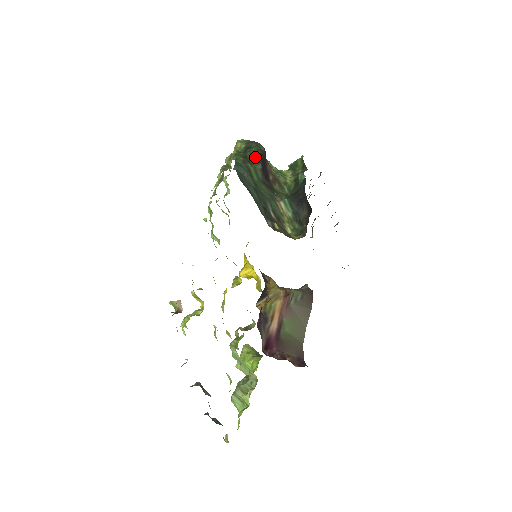
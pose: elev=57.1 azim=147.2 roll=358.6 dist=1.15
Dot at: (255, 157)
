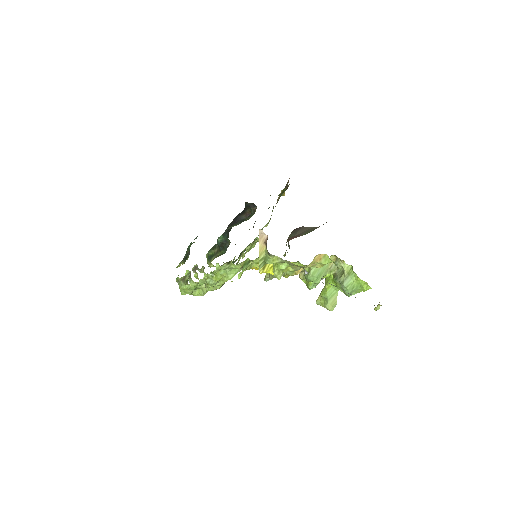
Dot at: occluded
